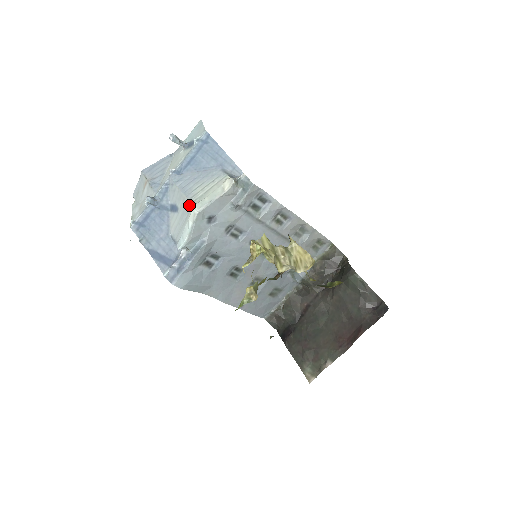
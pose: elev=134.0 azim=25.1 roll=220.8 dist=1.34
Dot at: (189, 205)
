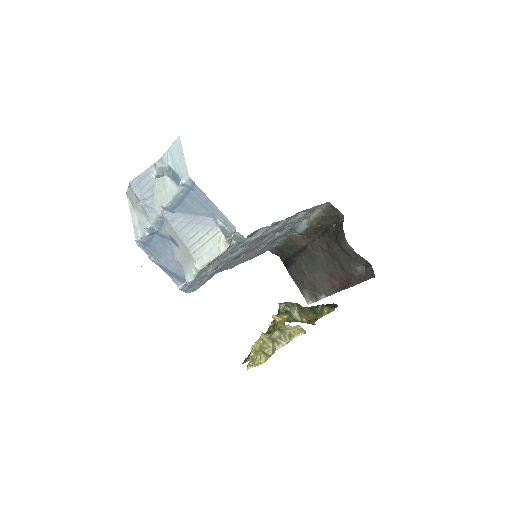
Dot at: (189, 254)
